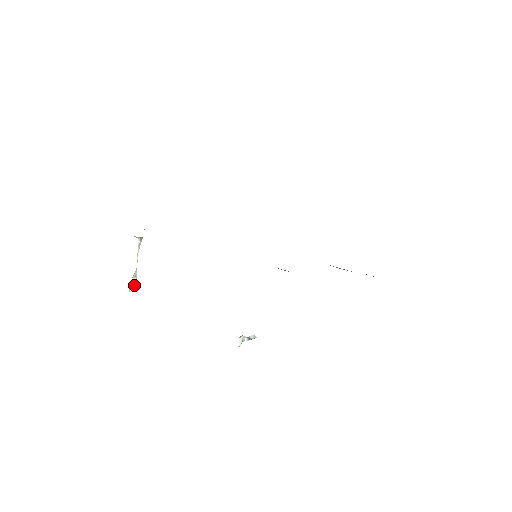
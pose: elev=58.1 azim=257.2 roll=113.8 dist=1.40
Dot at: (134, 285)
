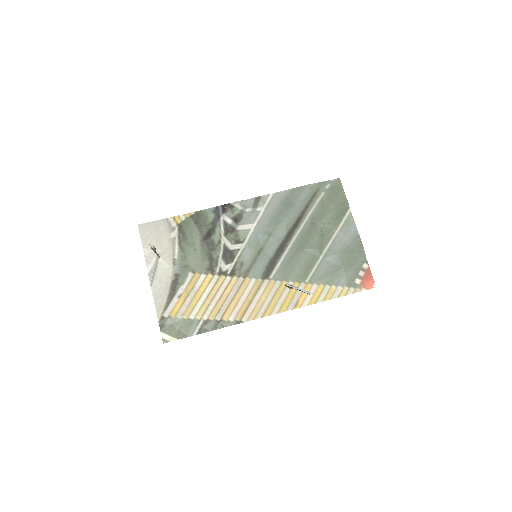
Dot at: occluded
